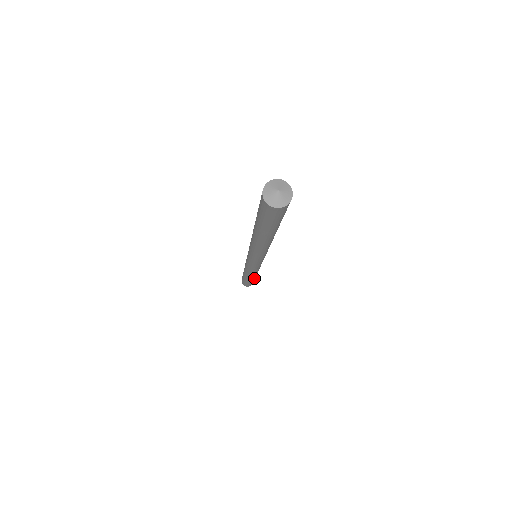
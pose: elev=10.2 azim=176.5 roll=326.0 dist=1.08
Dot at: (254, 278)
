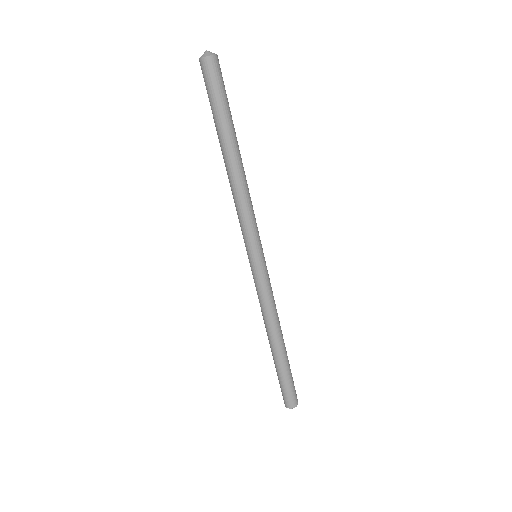
Dot at: (282, 358)
